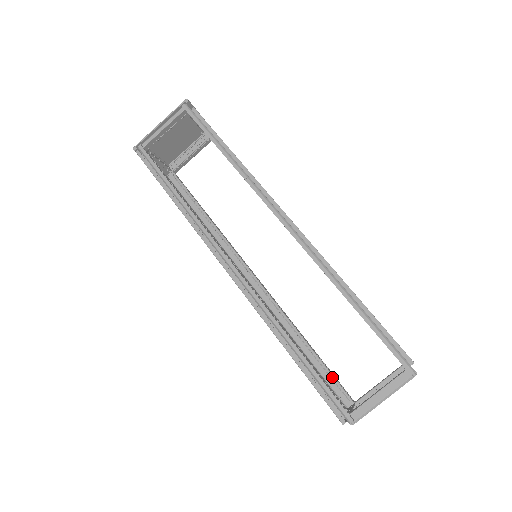
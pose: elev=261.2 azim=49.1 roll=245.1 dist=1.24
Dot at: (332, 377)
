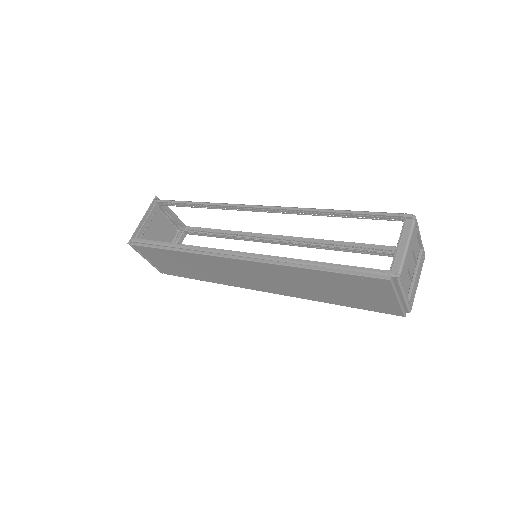
Dot at: occluded
